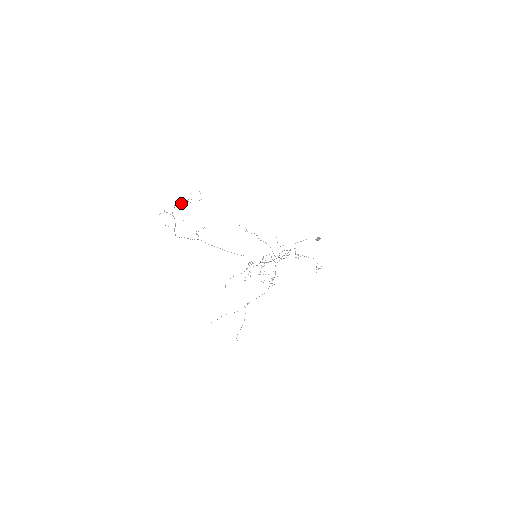
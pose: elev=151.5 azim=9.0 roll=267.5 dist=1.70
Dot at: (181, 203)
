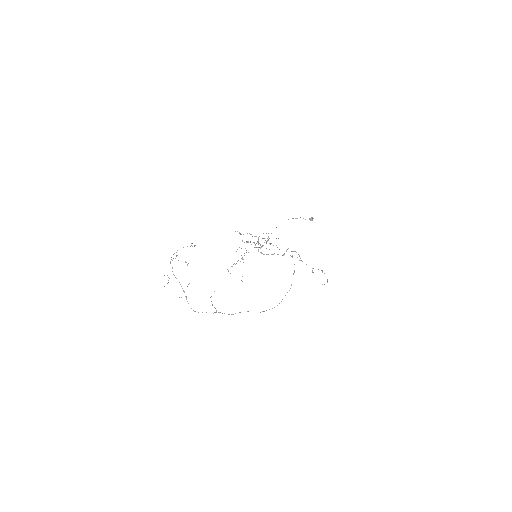
Dot at: (174, 253)
